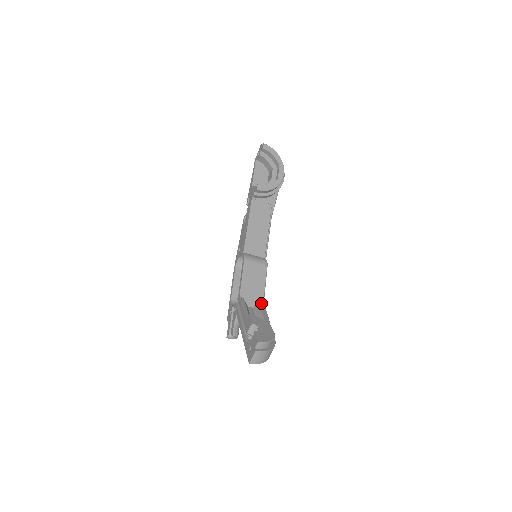
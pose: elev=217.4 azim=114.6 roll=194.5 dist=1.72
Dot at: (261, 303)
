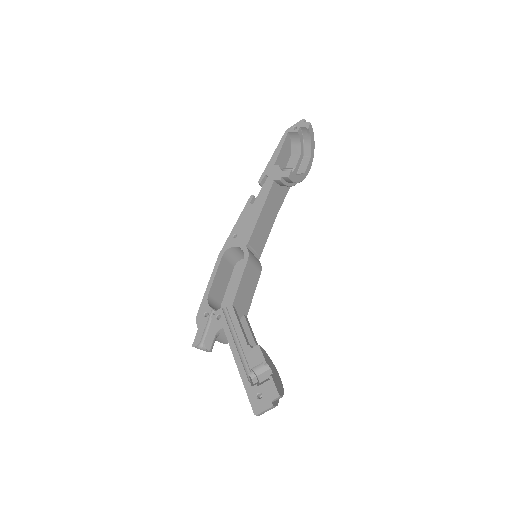
Dot at: (246, 317)
